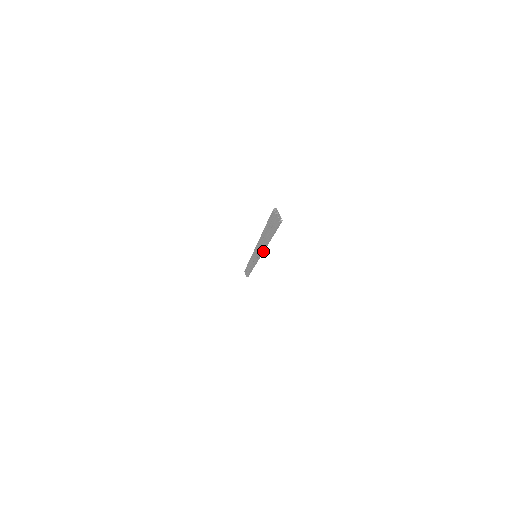
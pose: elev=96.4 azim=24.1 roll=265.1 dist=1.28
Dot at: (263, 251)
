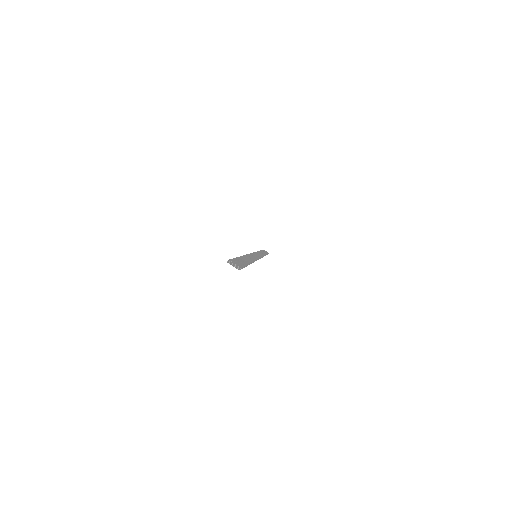
Dot at: (255, 260)
